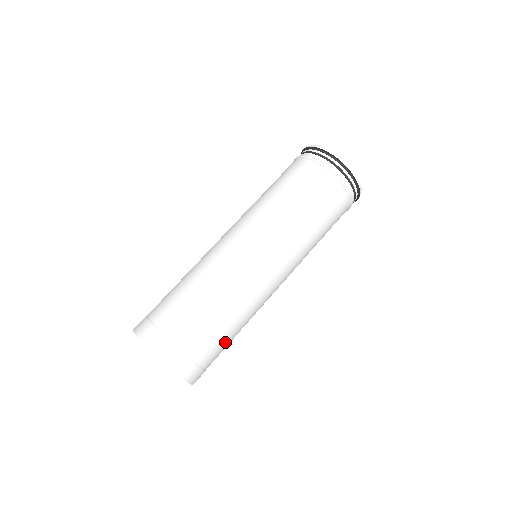
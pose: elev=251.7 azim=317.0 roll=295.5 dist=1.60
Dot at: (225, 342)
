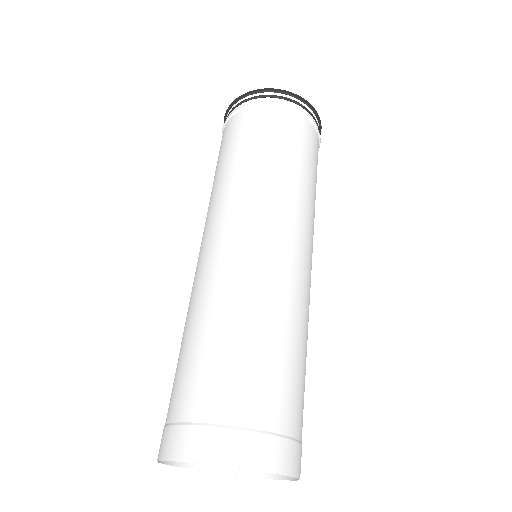
Dot at: (293, 376)
